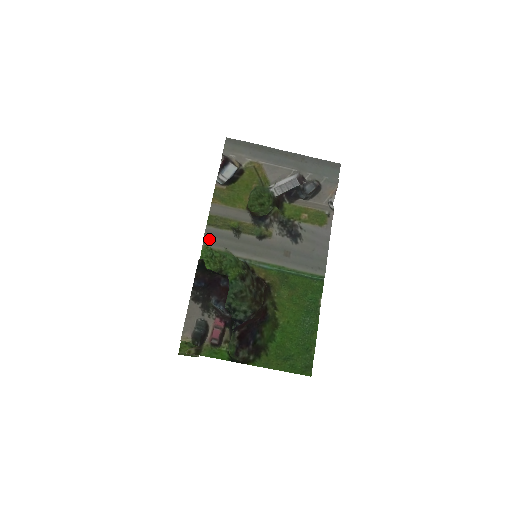
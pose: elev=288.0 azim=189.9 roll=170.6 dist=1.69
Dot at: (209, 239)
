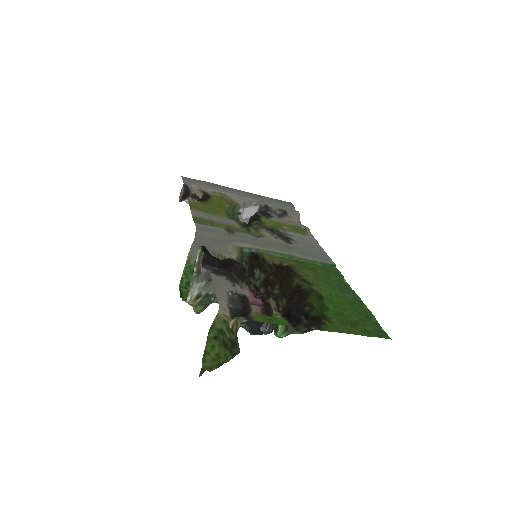
Dot at: (202, 234)
